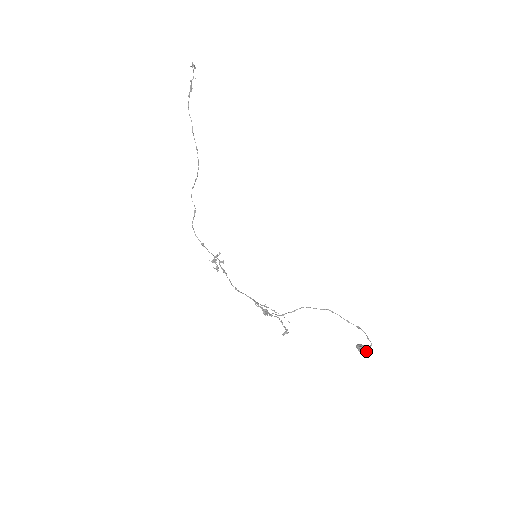
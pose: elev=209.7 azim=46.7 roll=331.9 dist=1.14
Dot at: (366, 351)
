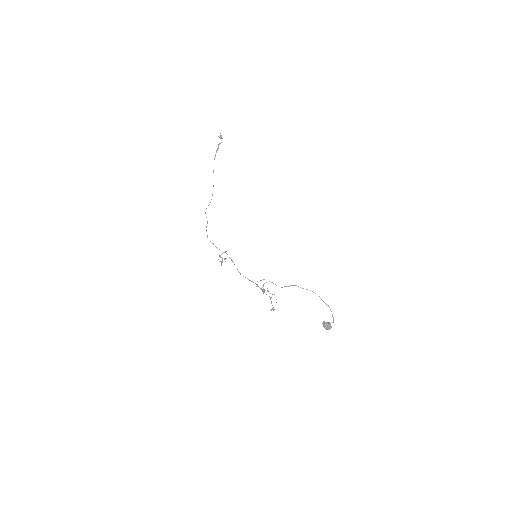
Dot at: (330, 326)
